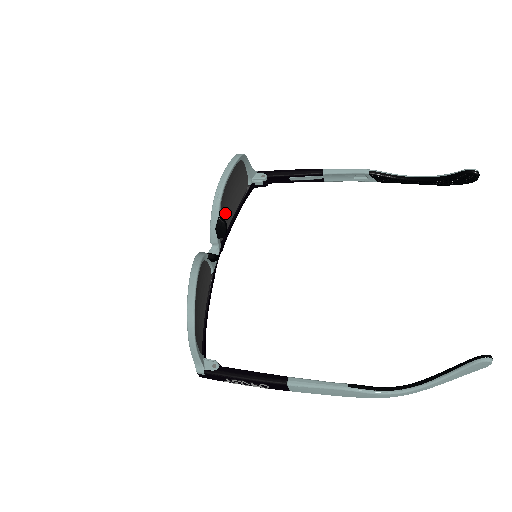
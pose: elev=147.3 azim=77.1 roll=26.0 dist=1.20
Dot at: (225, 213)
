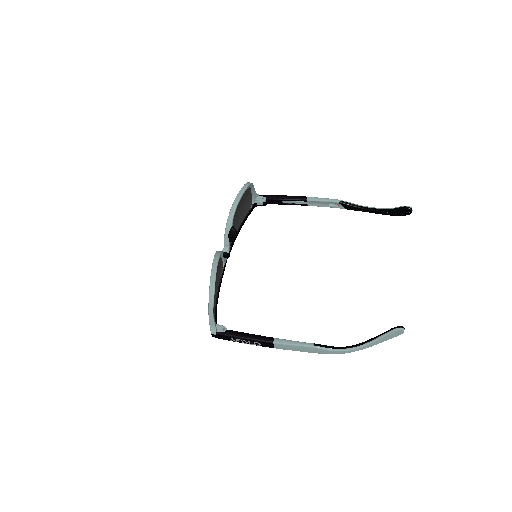
Dot at: (235, 224)
